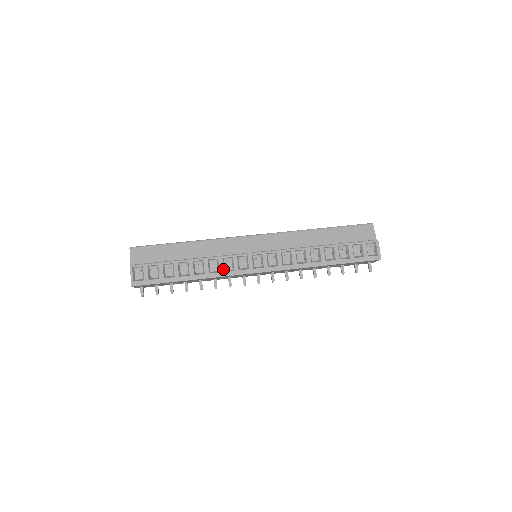
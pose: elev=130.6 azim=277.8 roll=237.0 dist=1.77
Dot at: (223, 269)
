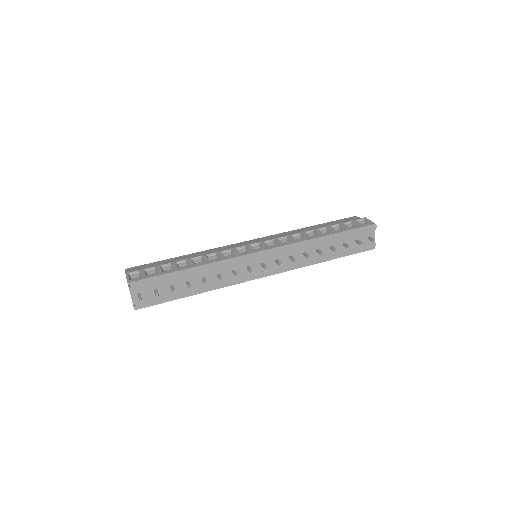
Dot at: (224, 256)
